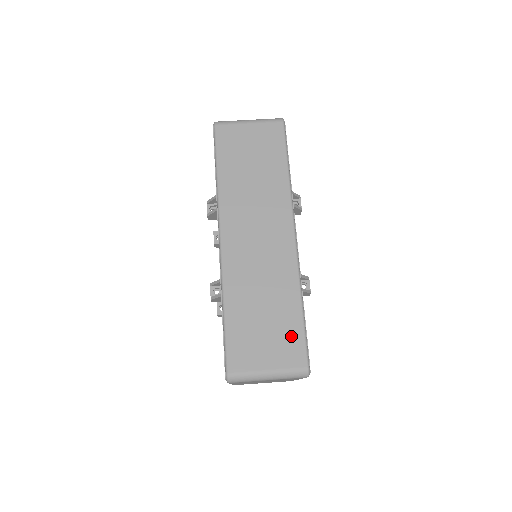
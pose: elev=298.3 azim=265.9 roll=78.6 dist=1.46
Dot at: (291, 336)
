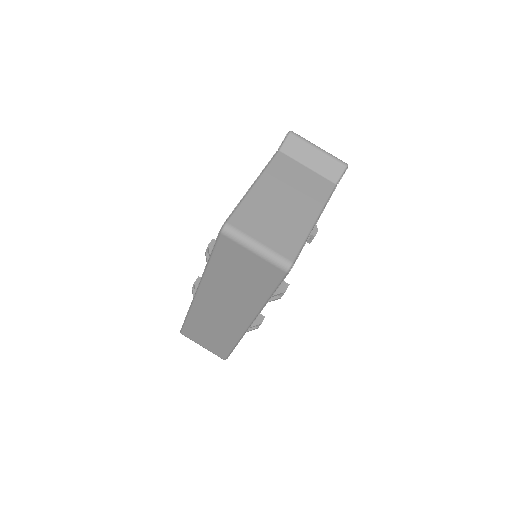
Dot at: (221, 348)
